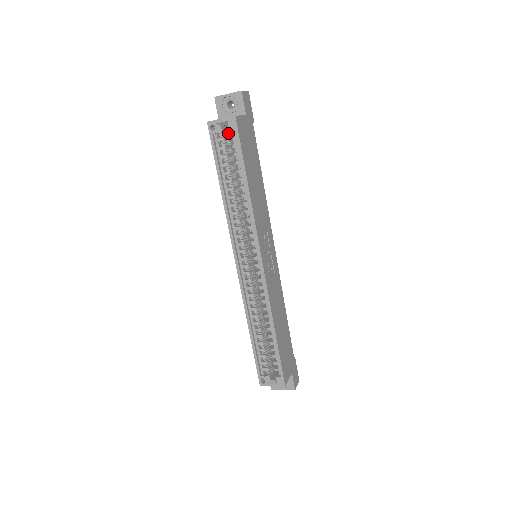
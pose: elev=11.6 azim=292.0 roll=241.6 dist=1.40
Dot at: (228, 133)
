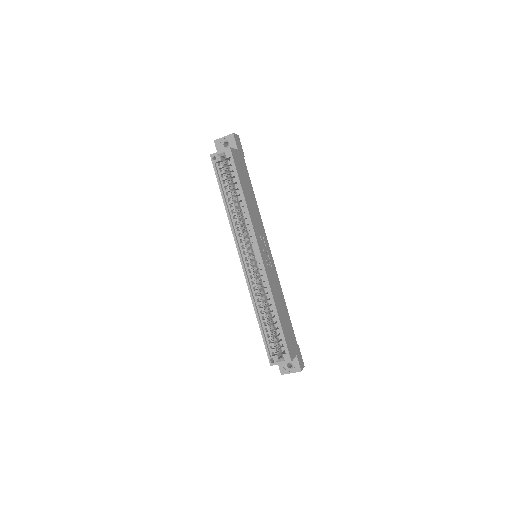
Dot at: occluded
